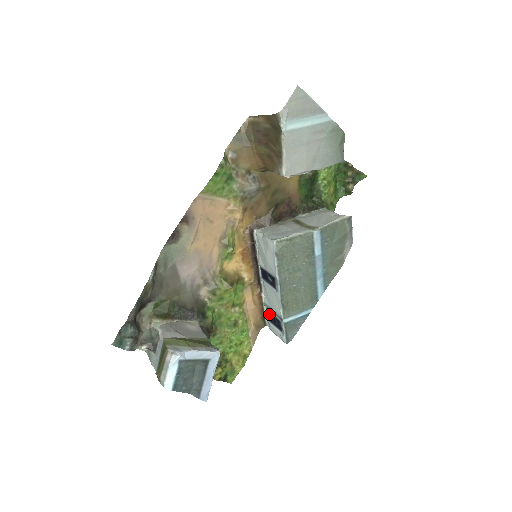
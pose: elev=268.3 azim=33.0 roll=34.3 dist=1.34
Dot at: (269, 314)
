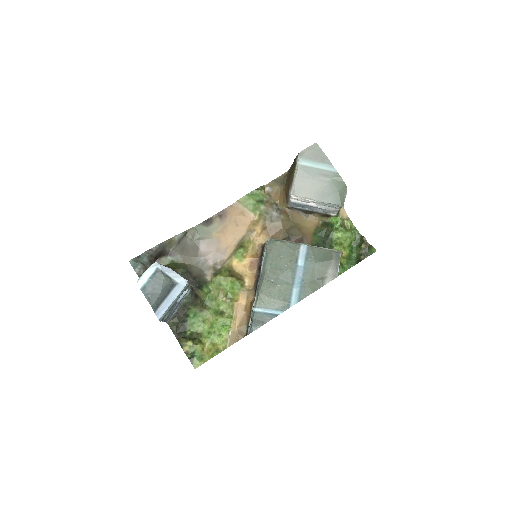
Dot at: occluded
